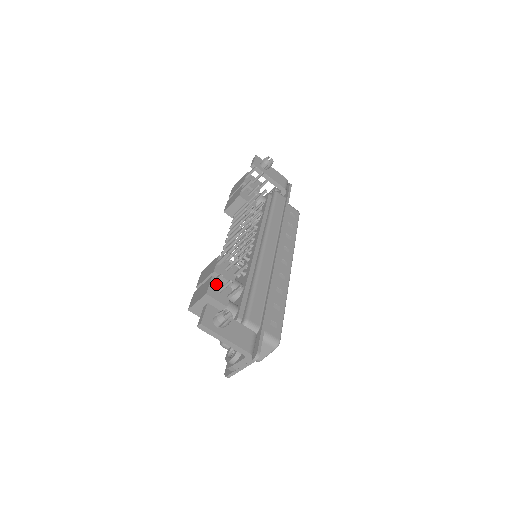
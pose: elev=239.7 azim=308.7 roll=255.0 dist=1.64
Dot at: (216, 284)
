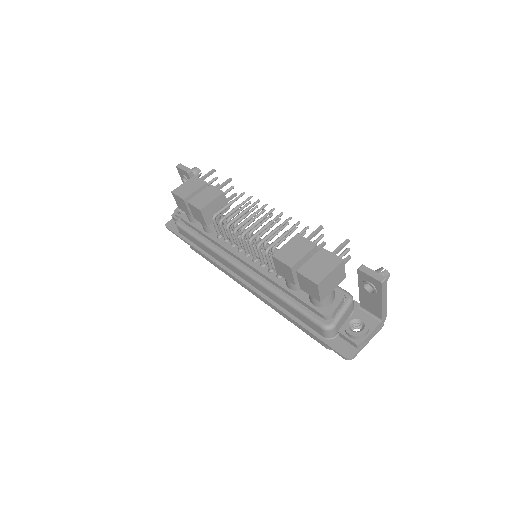
Dot at: occluded
